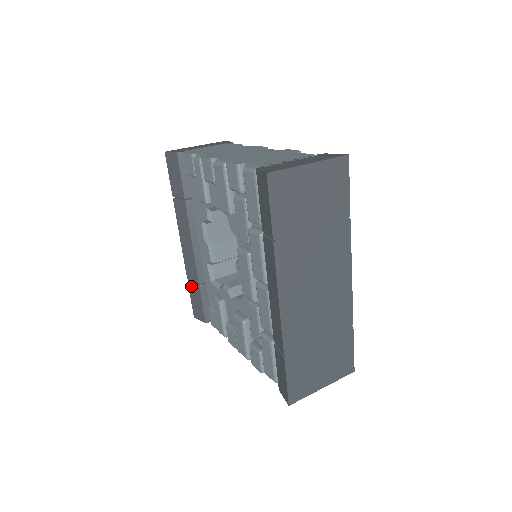
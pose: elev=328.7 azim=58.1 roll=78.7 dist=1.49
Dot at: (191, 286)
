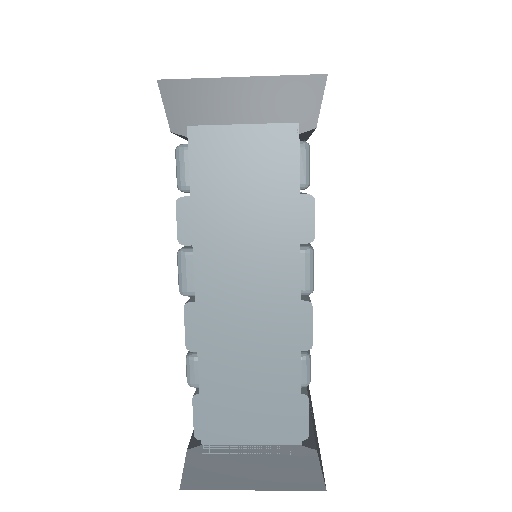
Dot at: occluded
